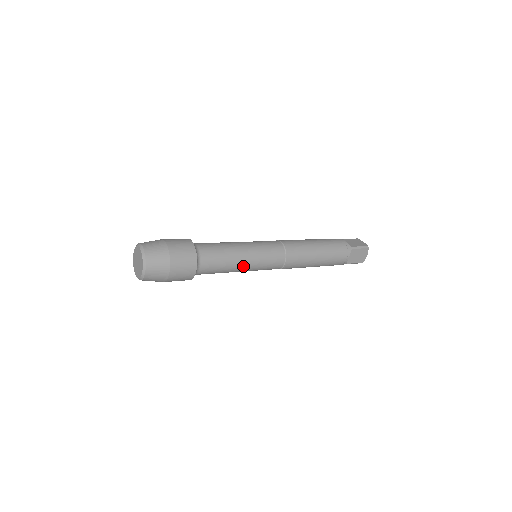
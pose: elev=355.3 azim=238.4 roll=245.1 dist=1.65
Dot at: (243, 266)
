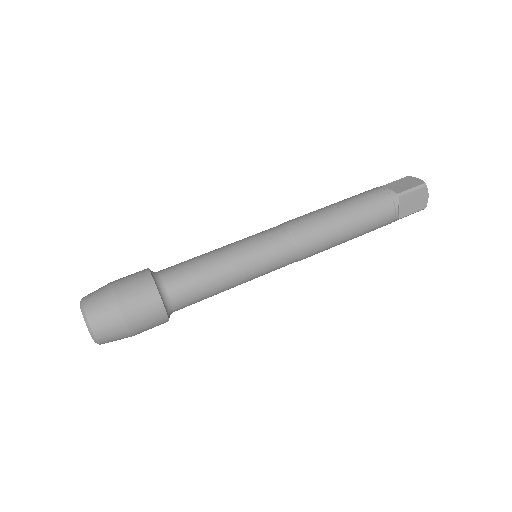
Dot at: occluded
